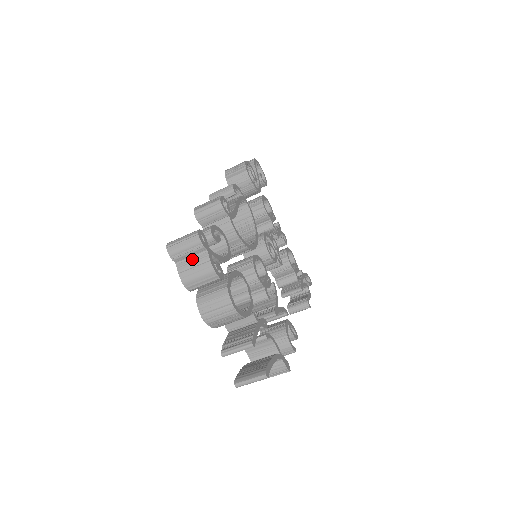
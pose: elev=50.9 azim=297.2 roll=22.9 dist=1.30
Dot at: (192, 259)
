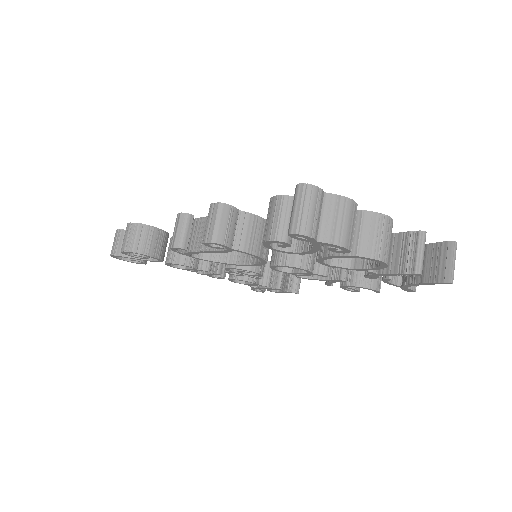
Dot at: (324, 217)
